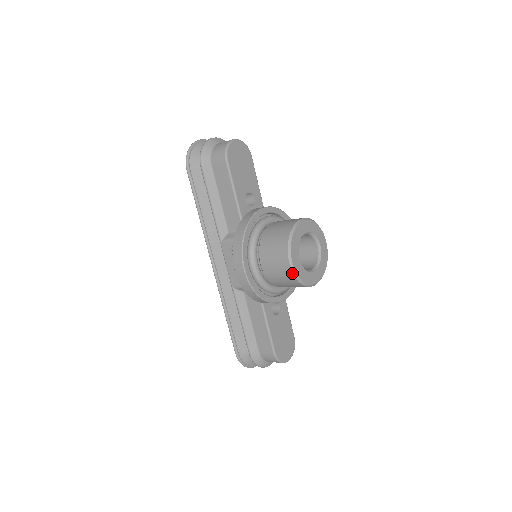
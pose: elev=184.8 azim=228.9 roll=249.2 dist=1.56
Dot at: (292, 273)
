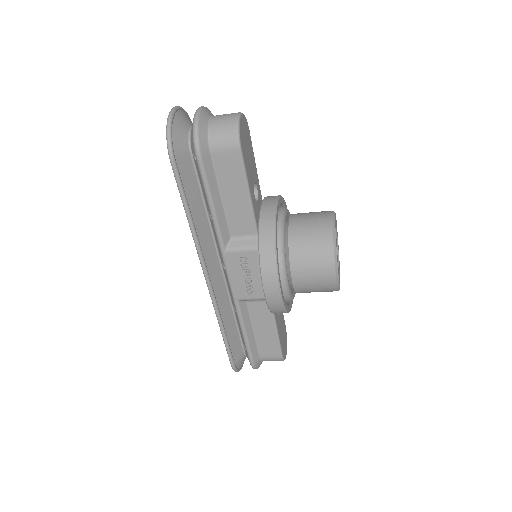
Dot at: (336, 285)
